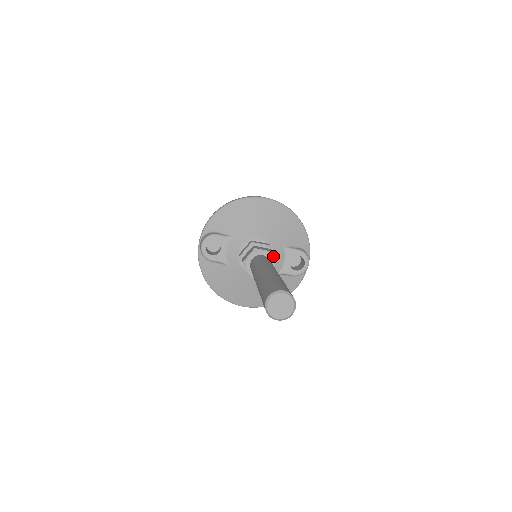
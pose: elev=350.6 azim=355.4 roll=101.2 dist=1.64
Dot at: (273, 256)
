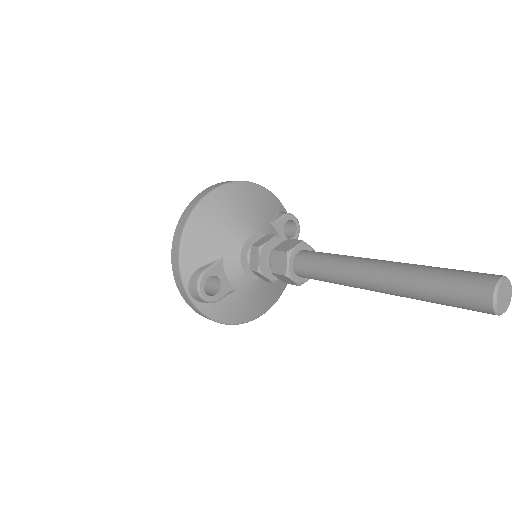
Dot at: (306, 244)
